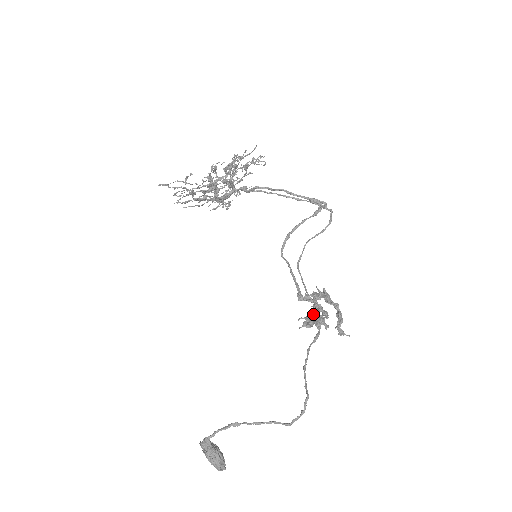
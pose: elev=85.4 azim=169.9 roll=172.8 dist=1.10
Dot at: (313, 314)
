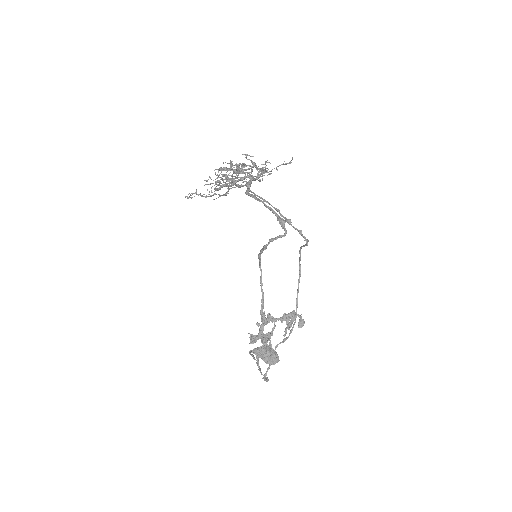
Dot at: (291, 319)
